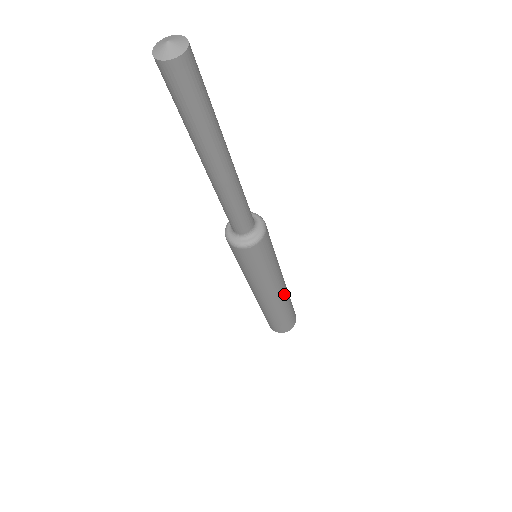
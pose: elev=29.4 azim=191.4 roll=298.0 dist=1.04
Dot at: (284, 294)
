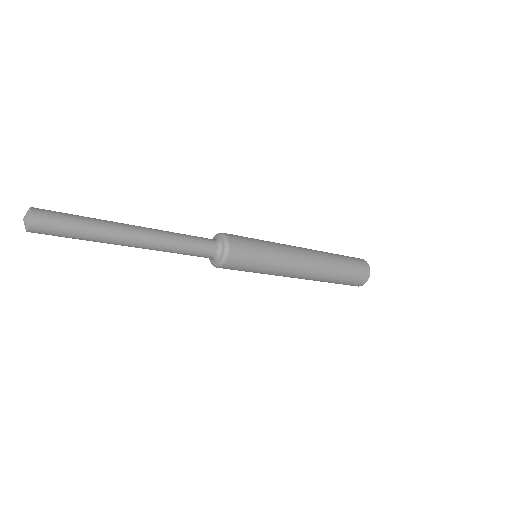
Dot at: (317, 261)
